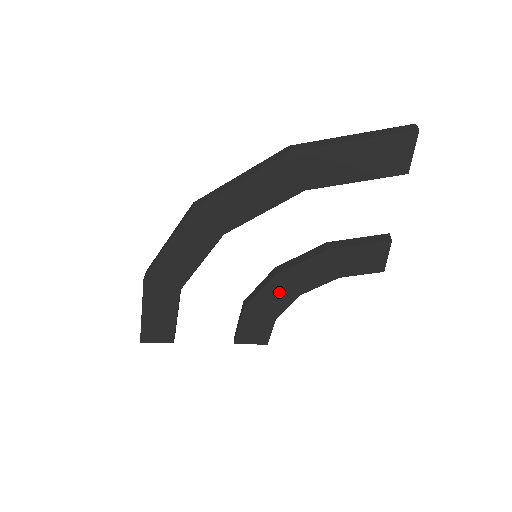
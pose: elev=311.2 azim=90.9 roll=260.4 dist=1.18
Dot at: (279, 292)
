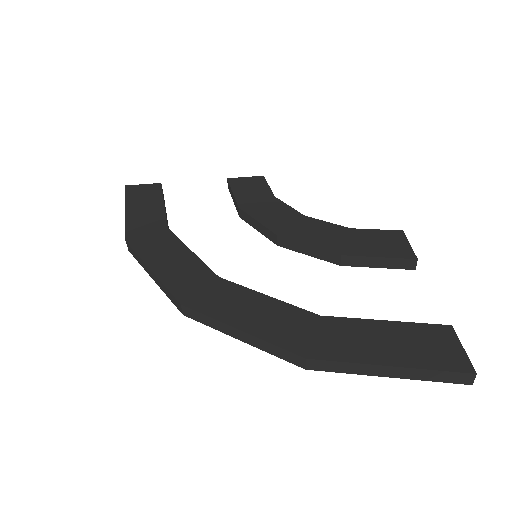
Dot at: occluded
